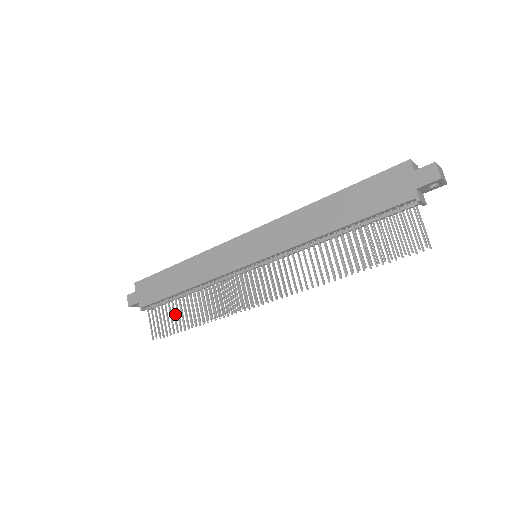
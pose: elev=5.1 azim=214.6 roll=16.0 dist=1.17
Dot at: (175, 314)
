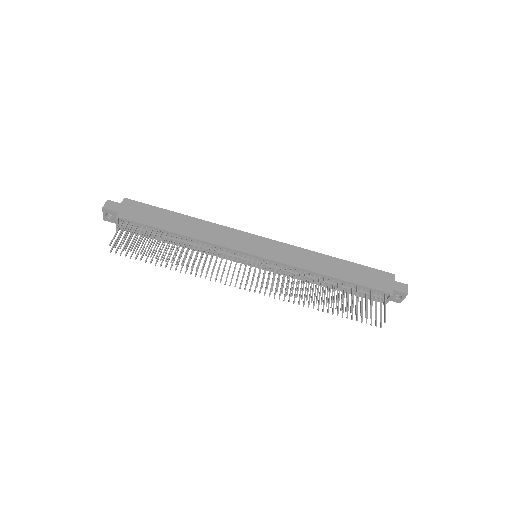
Dot at: occluded
